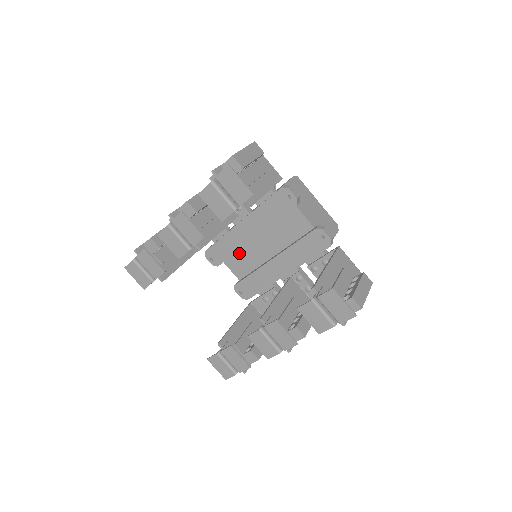
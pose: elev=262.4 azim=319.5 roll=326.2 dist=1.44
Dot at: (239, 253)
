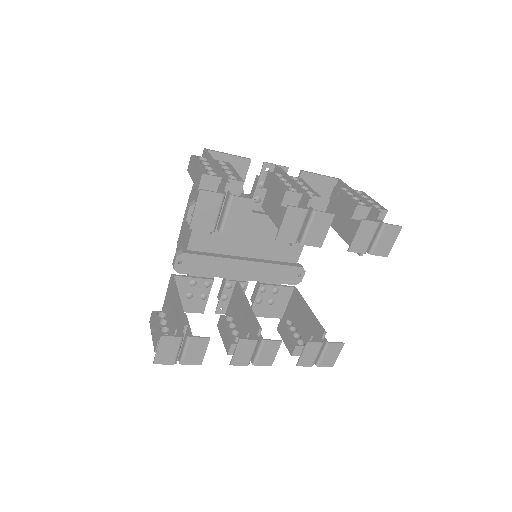
Dot at: occluded
